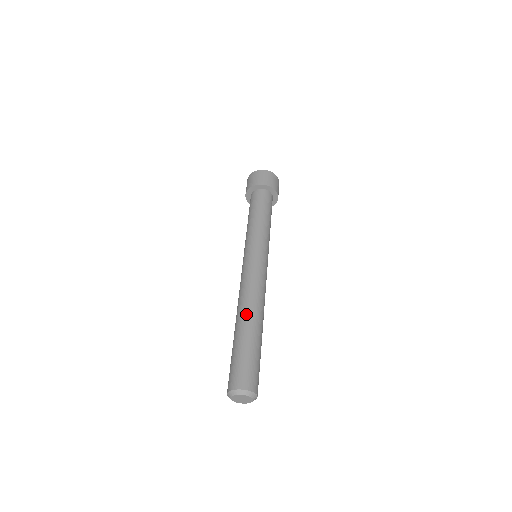
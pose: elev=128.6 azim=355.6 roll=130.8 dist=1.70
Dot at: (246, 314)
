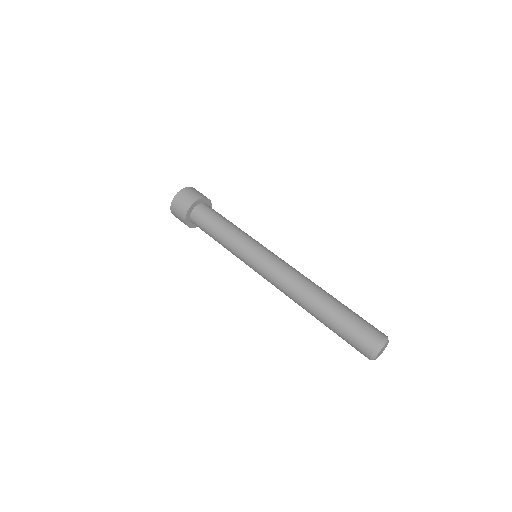
Dot at: (316, 293)
